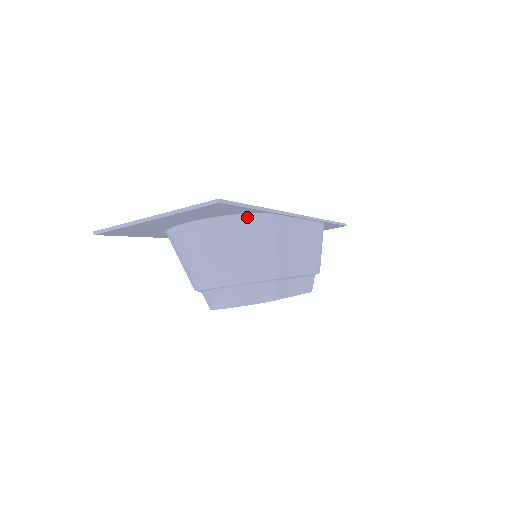
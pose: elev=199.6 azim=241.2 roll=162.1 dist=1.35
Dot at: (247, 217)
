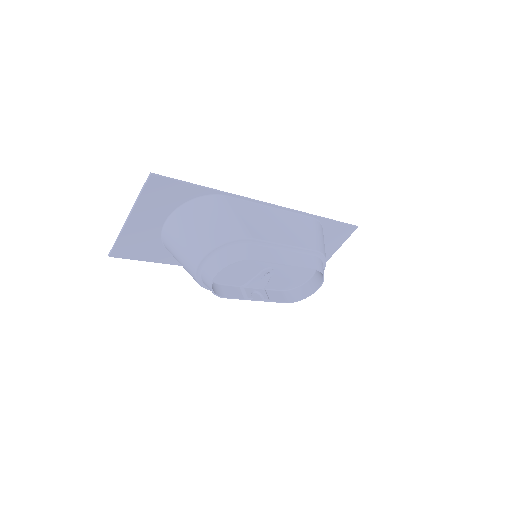
Dot at: (201, 199)
